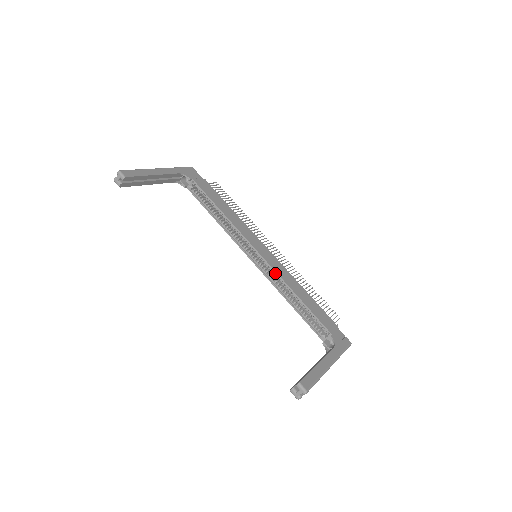
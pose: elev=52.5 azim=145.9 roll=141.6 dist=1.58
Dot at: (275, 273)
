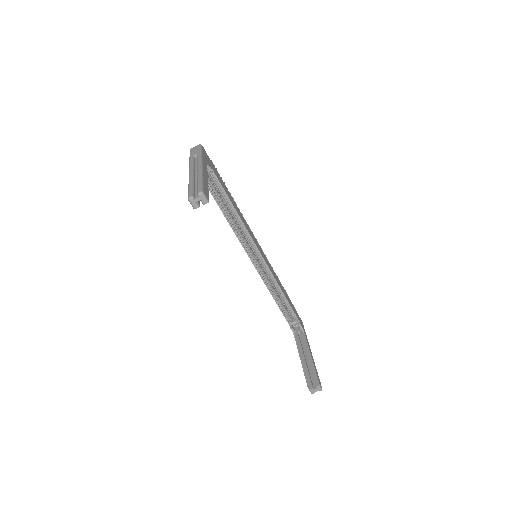
Dot at: (269, 273)
